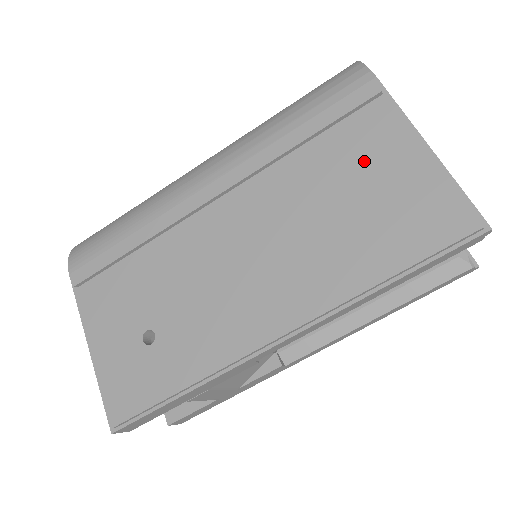
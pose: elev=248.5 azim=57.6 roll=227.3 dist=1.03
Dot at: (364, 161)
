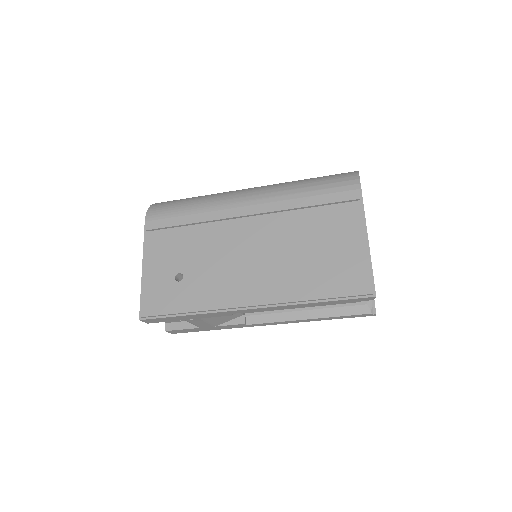
Dot at: (333, 233)
